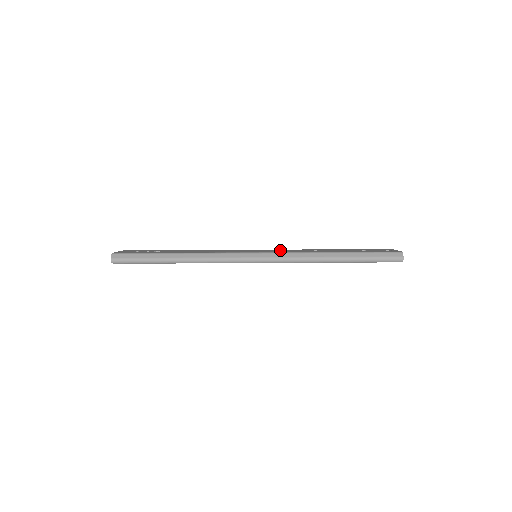
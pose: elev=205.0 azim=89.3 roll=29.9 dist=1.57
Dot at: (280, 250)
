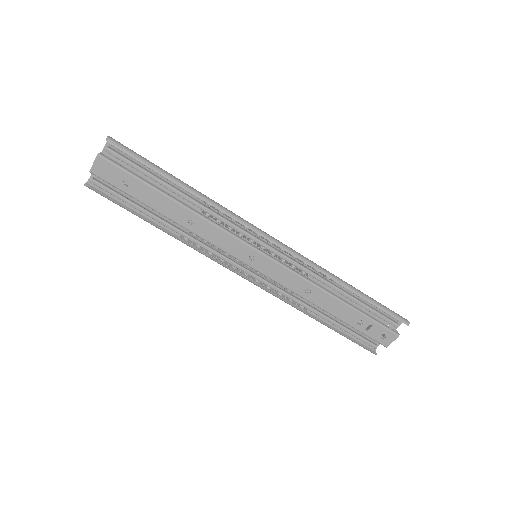
Dot at: occluded
